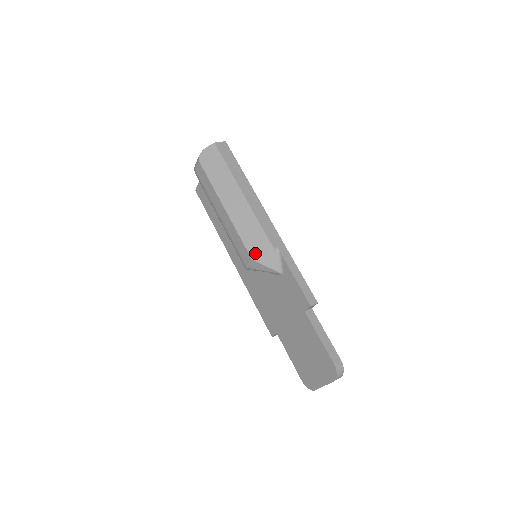
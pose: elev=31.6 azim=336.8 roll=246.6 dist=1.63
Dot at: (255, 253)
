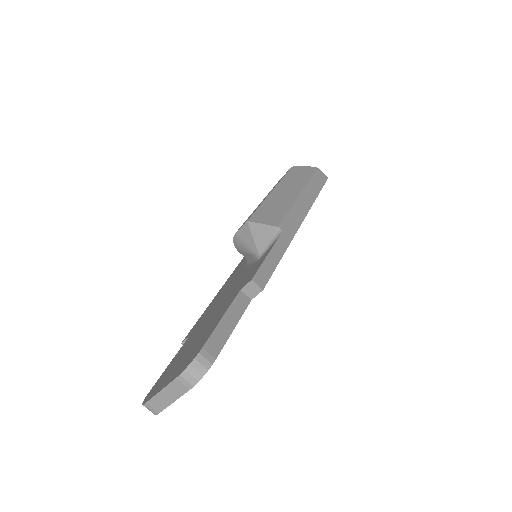
Dot at: (256, 220)
